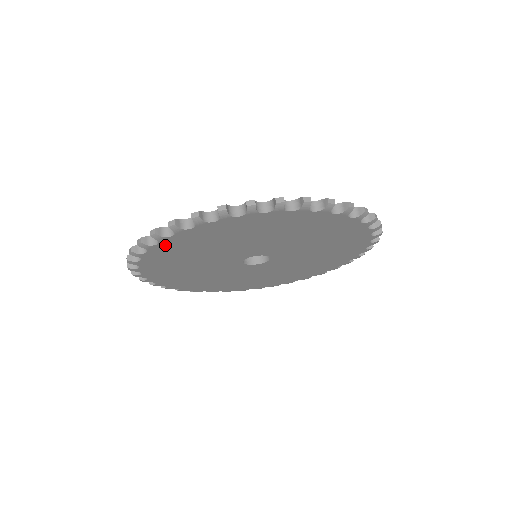
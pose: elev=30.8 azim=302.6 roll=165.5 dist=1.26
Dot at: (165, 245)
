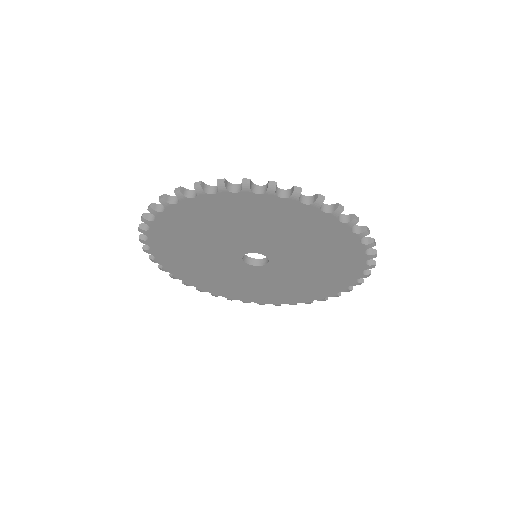
Dot at: (237, 198)
